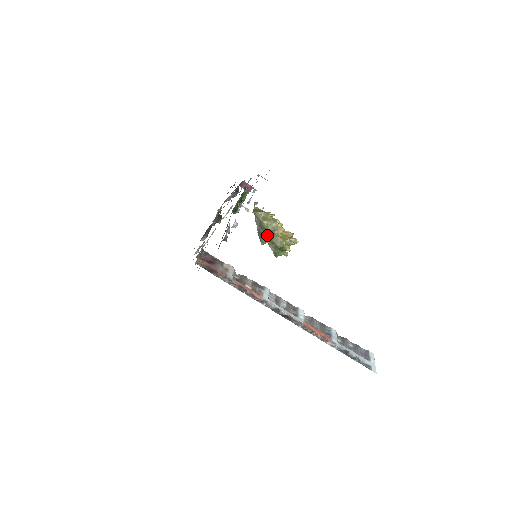
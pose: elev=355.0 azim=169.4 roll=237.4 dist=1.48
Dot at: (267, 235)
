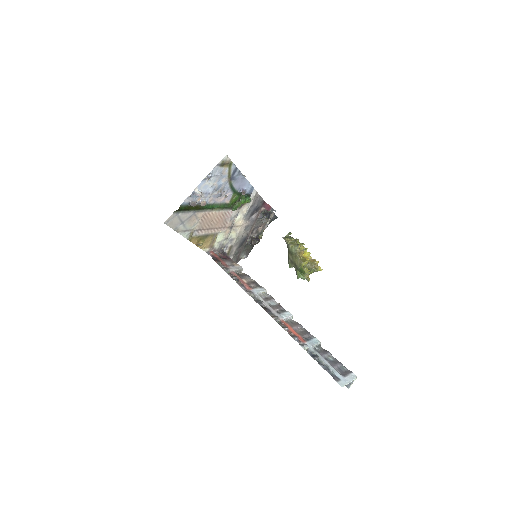
Dot at: (292, 258)
